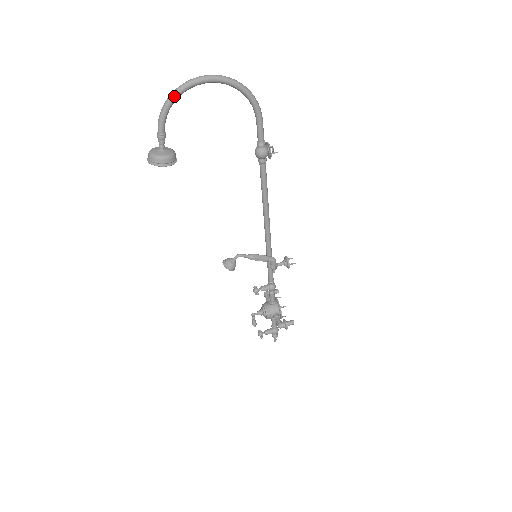
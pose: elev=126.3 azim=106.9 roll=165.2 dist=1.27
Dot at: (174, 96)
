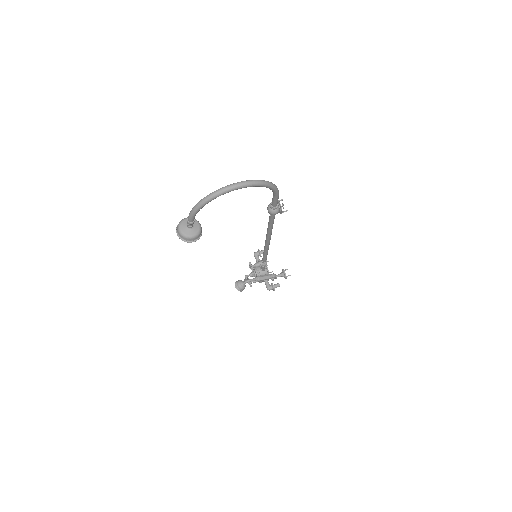
Dot at: (206, 202)
